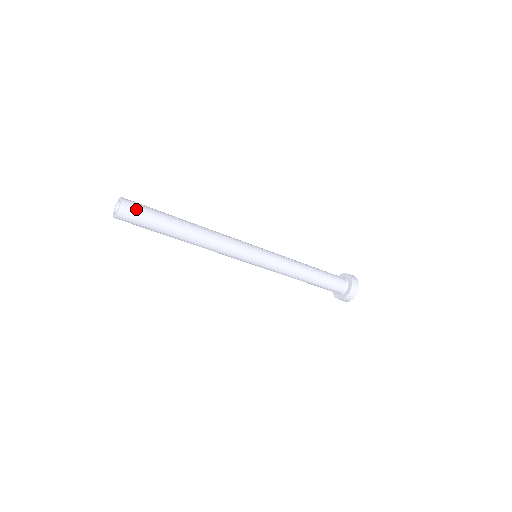
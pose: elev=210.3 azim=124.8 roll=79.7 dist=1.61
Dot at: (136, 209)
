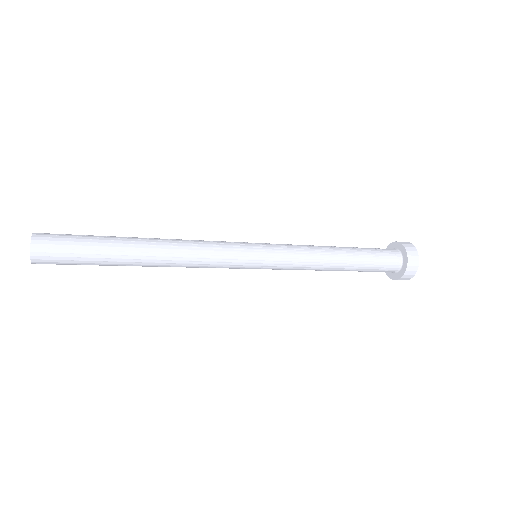
Dot at: (56, 246)
